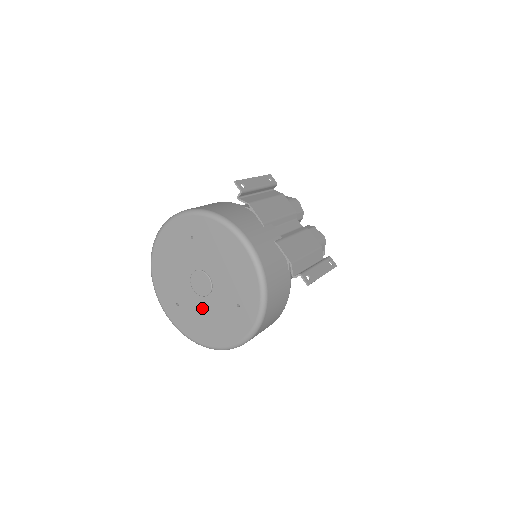
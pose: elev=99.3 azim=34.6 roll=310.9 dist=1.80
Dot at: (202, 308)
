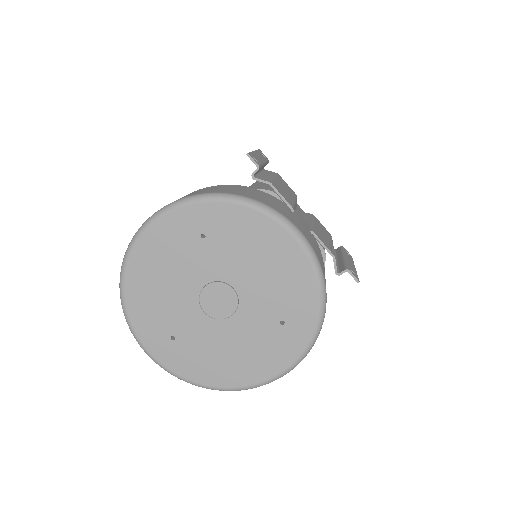
Dot at: (219, 336)
